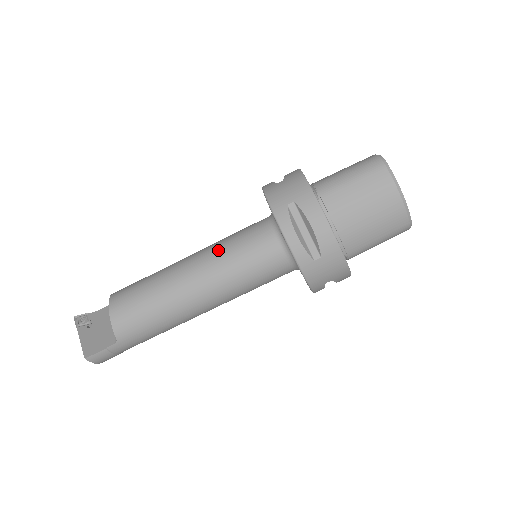
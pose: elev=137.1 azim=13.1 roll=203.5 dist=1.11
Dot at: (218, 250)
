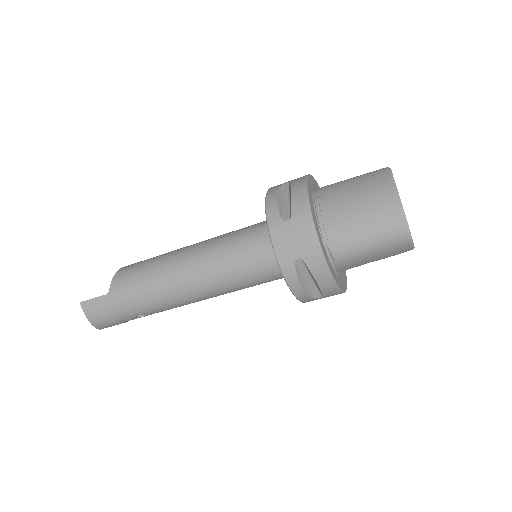
Dot at: (223, 234)
